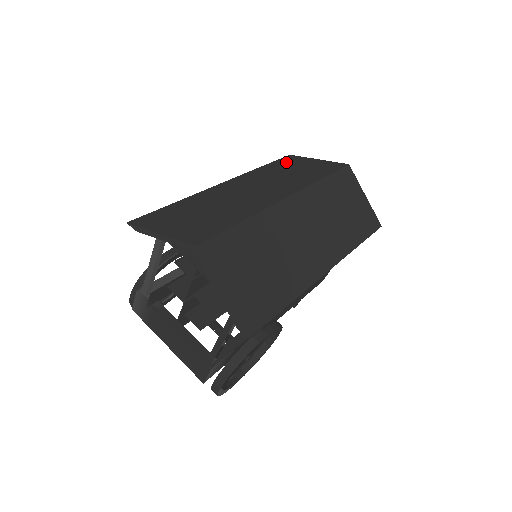
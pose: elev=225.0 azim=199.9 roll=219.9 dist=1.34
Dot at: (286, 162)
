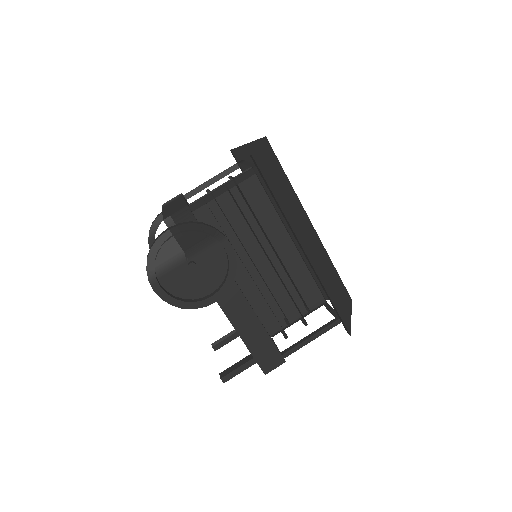
Dot at: occluded
